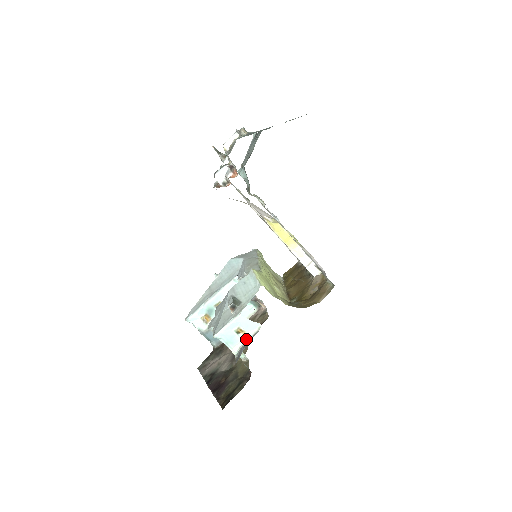
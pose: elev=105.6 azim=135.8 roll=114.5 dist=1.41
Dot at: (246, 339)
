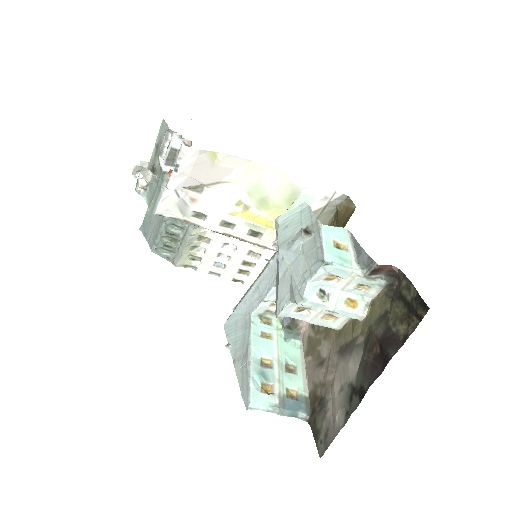
Dot at: (351, 249)
